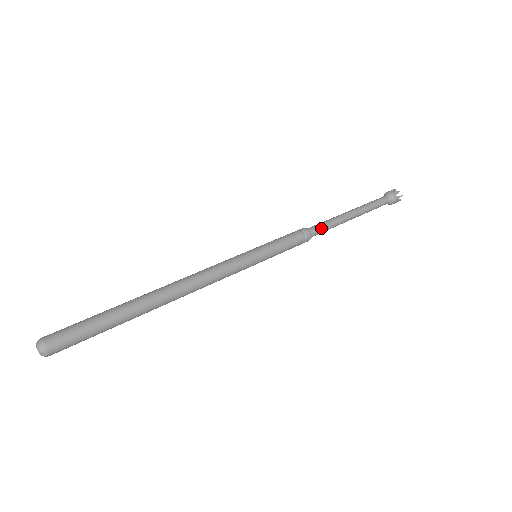
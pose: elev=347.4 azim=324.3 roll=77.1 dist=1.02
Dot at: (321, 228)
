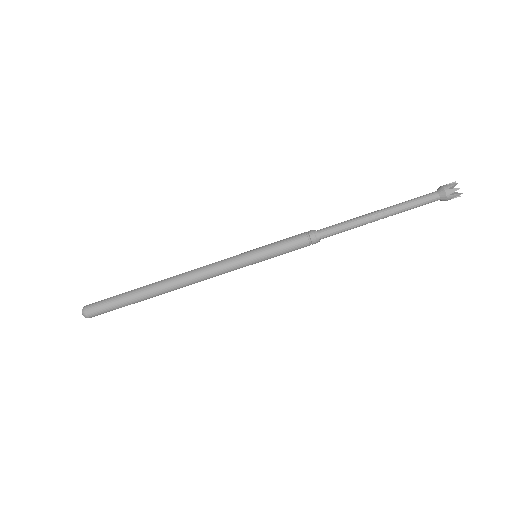
Dot at: (333, 232)
